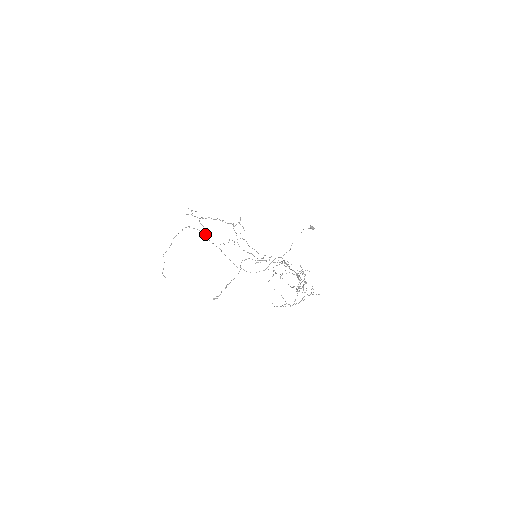
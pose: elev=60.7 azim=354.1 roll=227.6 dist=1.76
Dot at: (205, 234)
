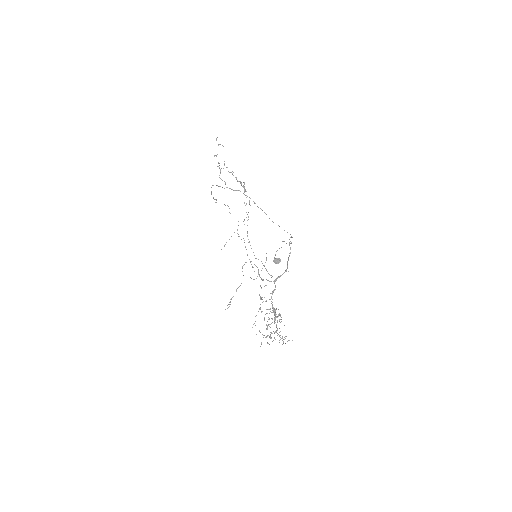
Dot at: (231, 189)
